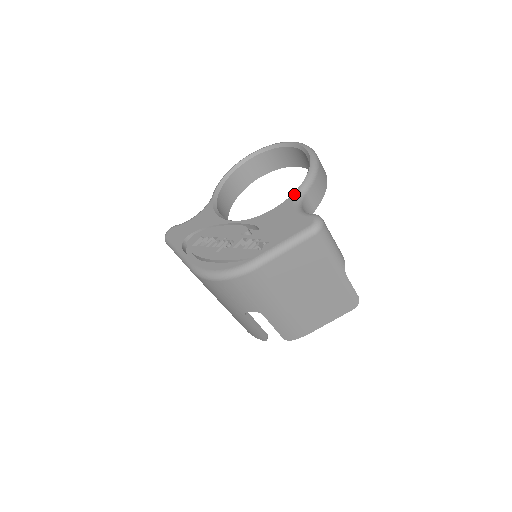
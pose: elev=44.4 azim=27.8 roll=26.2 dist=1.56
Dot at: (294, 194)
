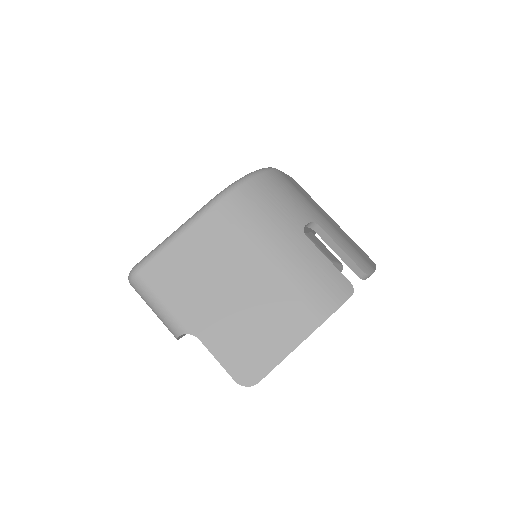
Dot at: occluded
